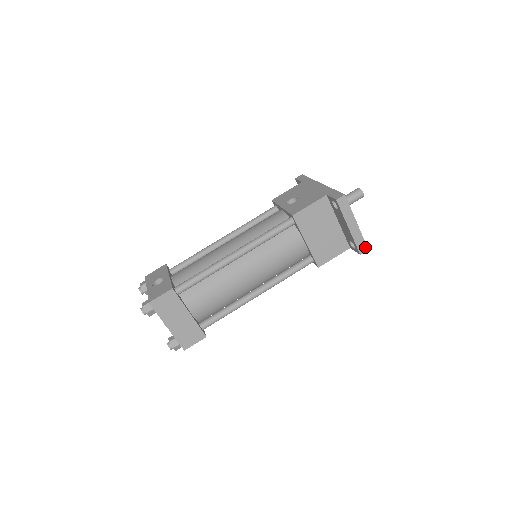
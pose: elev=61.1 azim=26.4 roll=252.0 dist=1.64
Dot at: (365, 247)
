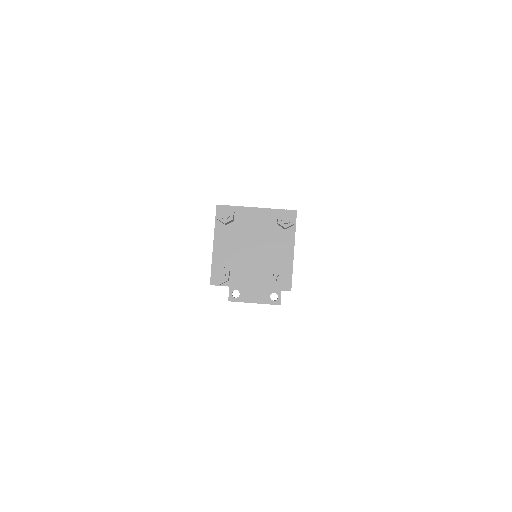
Dot at: occluded
